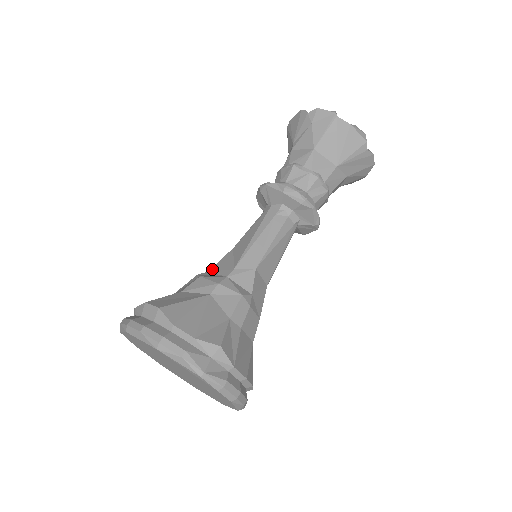
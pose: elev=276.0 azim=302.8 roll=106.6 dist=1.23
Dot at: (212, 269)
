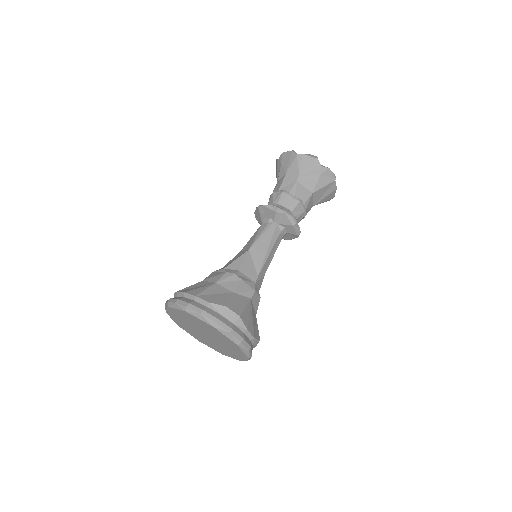
Dot at: (242, 269)
